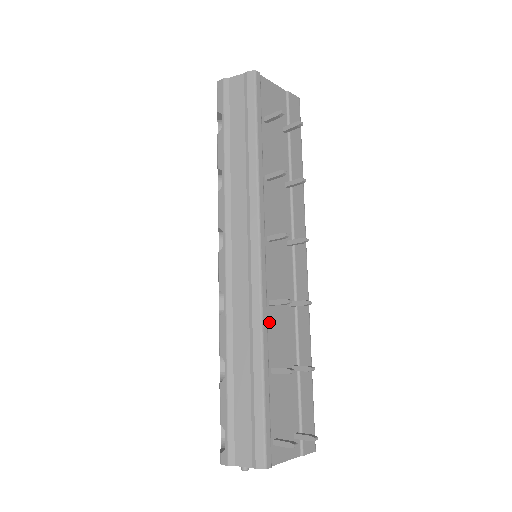
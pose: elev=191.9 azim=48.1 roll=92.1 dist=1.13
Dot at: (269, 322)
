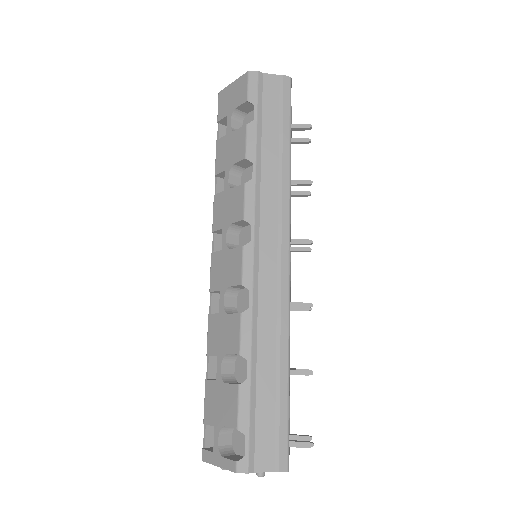
Dot at: occluded
